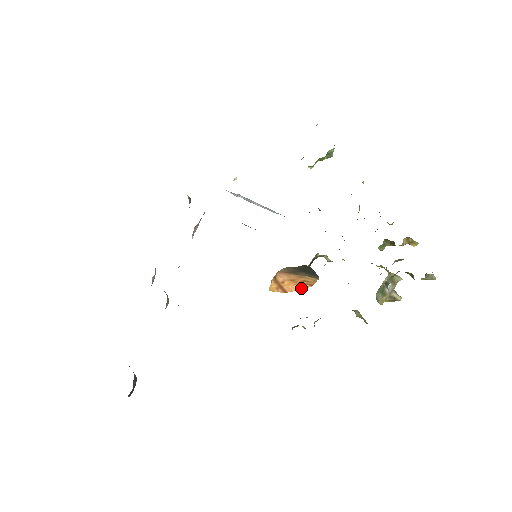
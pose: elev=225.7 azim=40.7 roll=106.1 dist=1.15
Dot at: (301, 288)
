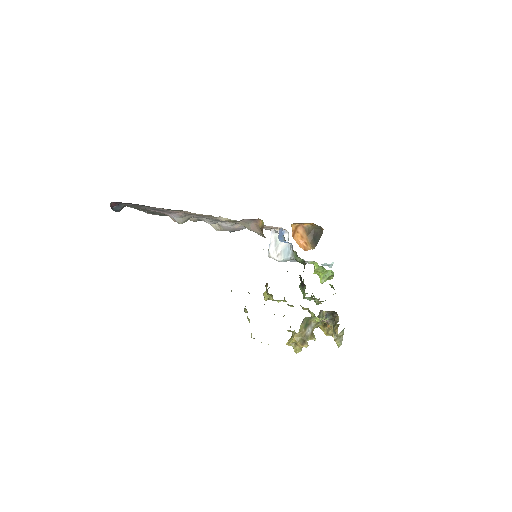
Dot at: (300, 245)
